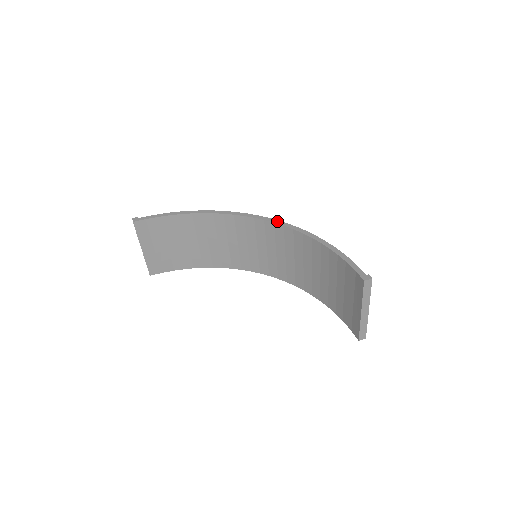
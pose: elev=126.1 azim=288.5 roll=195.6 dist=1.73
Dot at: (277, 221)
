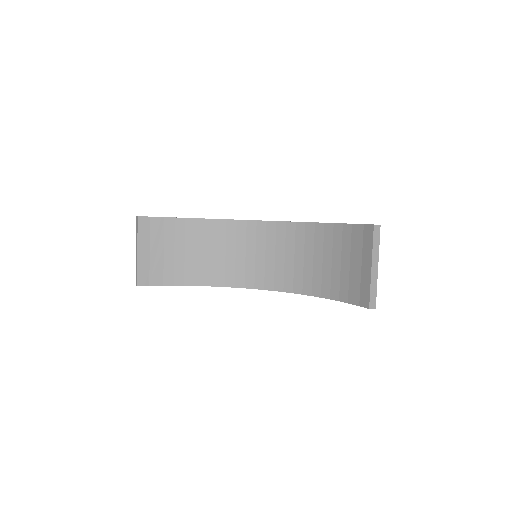
Dot at: (279, 221)
